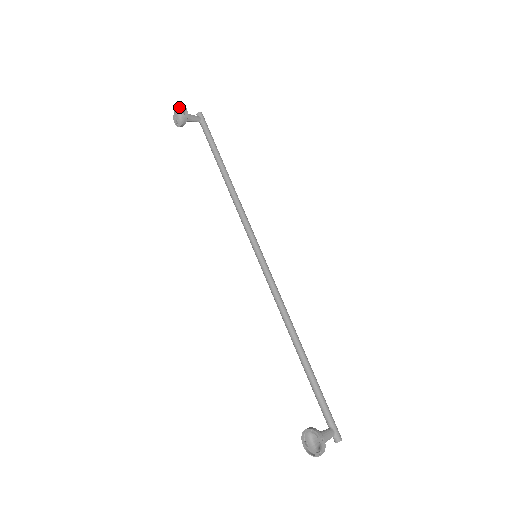
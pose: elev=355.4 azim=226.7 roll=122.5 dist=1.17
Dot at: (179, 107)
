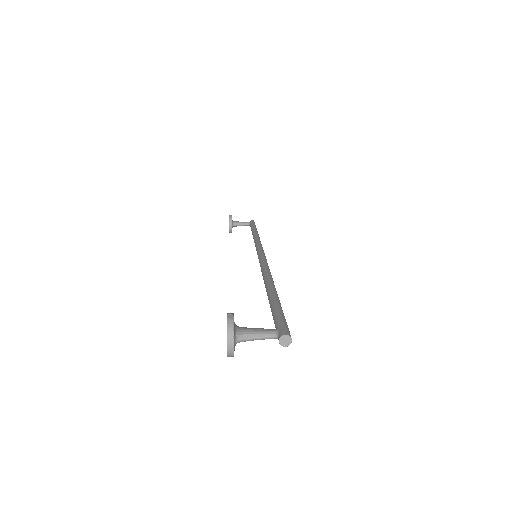
Dot at: occluded
